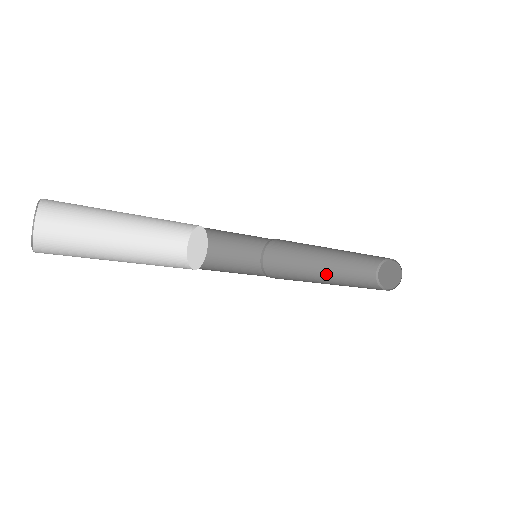
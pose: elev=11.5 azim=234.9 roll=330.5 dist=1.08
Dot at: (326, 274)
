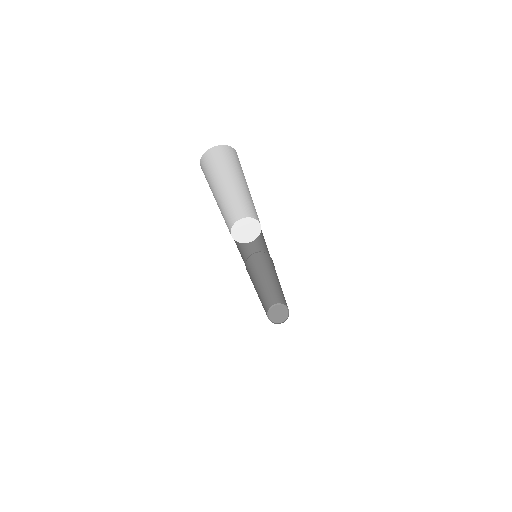
Dot at: (258, 292)
